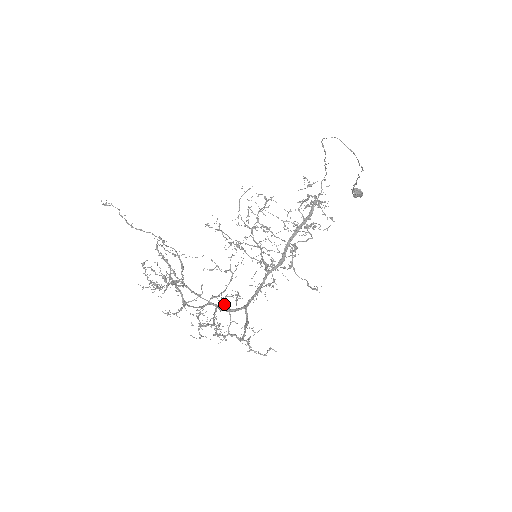
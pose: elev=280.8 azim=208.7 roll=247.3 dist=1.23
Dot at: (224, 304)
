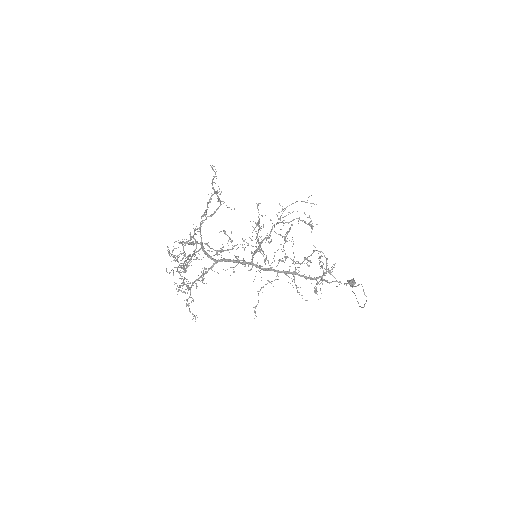
Dot at: occluded
